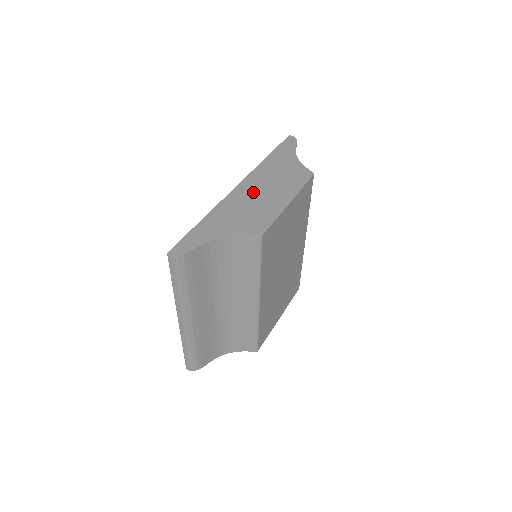
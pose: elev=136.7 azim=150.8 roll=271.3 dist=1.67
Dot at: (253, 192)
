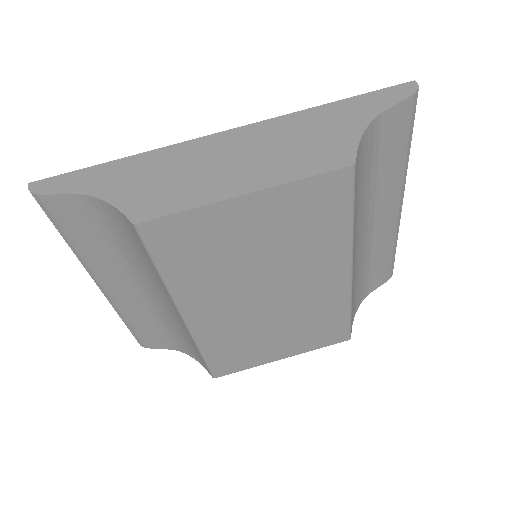
Dot at: (223, 151)
